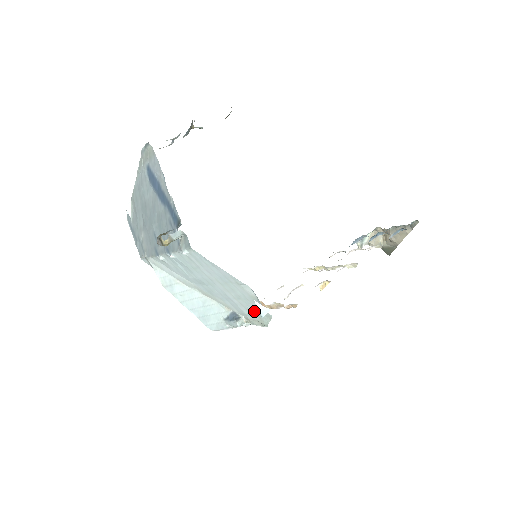
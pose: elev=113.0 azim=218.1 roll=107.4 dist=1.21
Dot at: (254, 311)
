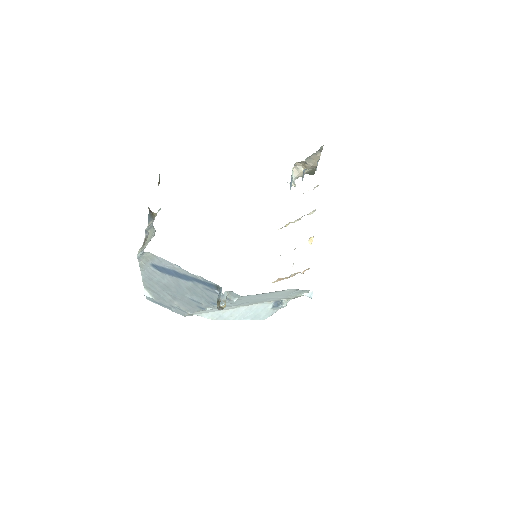
Dot at: (294, 294)
